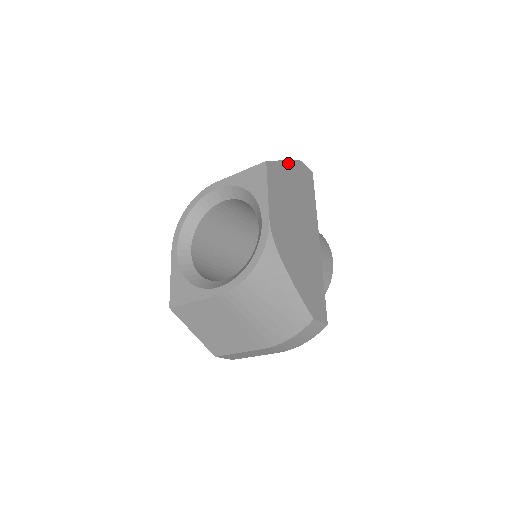
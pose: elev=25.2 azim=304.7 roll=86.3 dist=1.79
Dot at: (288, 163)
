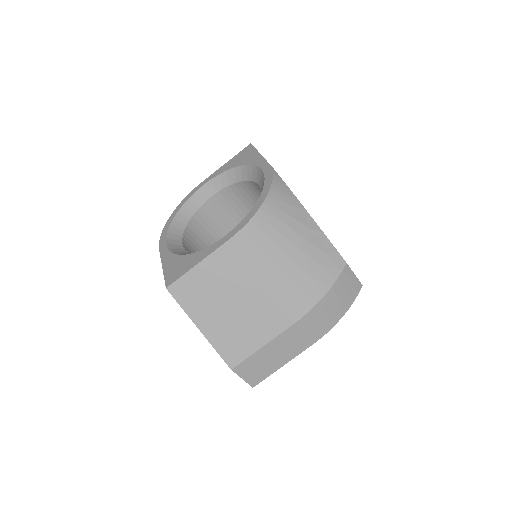
Dot at: occluded
